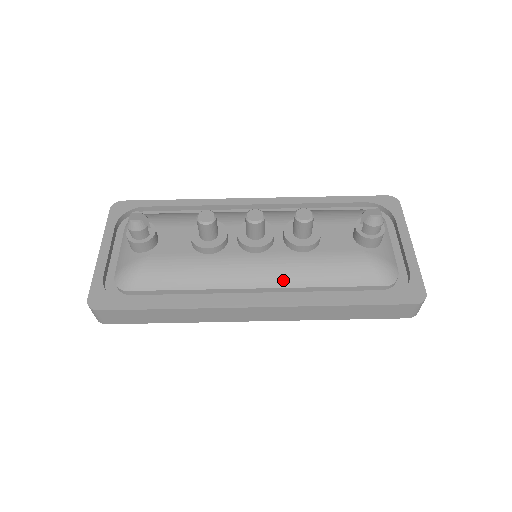
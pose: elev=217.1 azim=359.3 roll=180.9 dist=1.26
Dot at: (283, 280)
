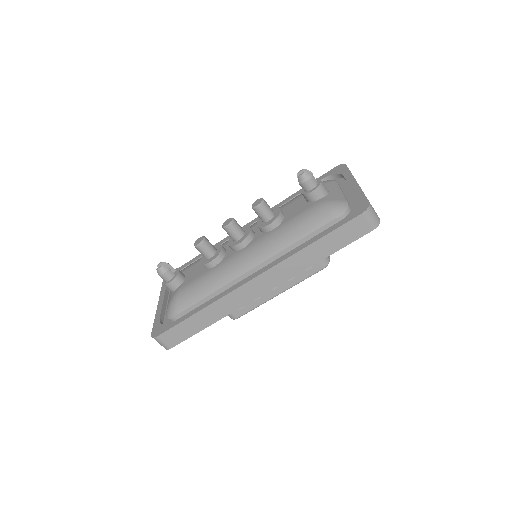
Dot at: (266, 254)
